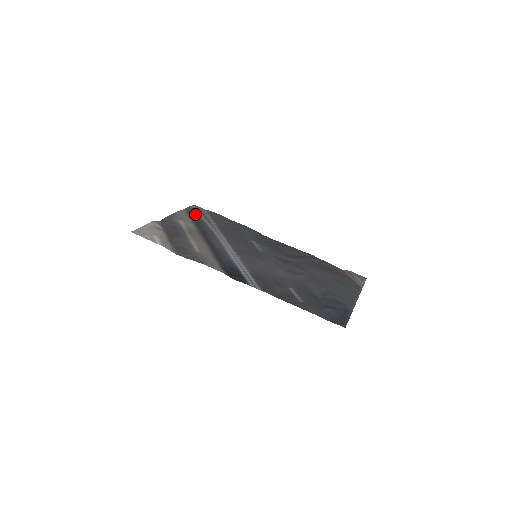
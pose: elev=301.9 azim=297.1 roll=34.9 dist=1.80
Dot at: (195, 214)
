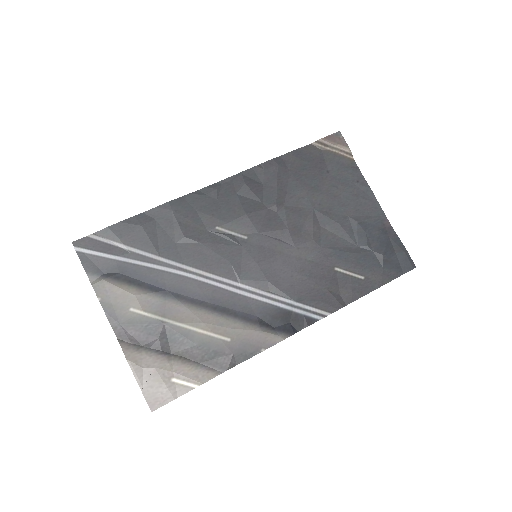
Dot at: (110, 266)
